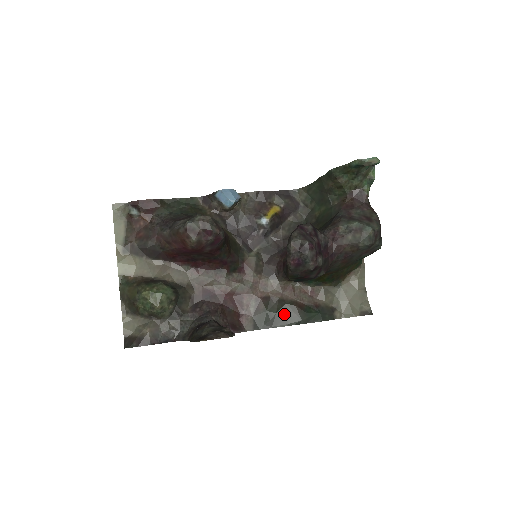
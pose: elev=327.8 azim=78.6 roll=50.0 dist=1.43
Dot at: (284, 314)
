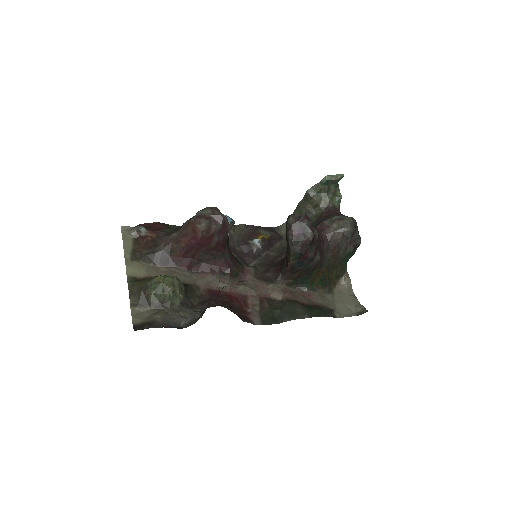
Dot at: (288, 310)
